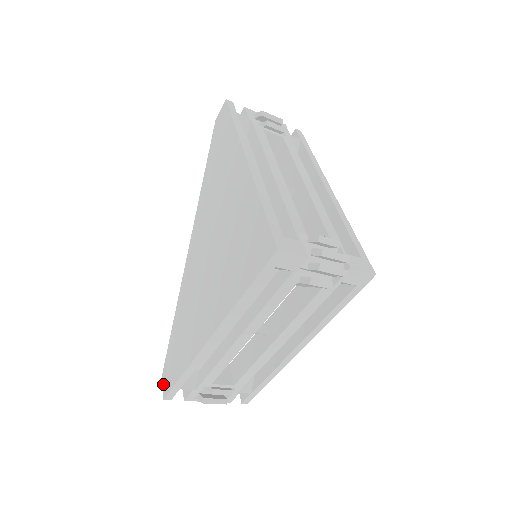
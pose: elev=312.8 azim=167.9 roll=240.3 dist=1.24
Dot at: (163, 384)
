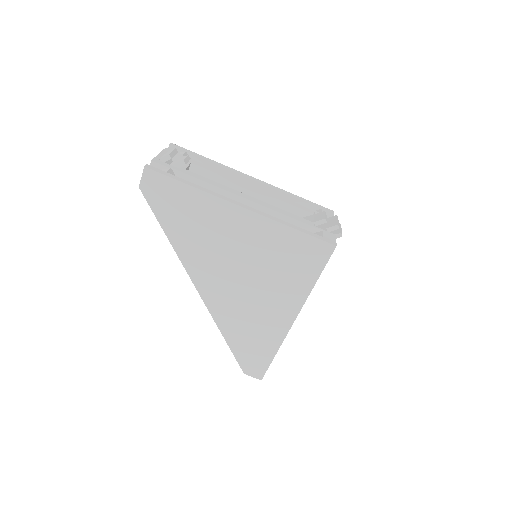
Dot at: (252, 375)
